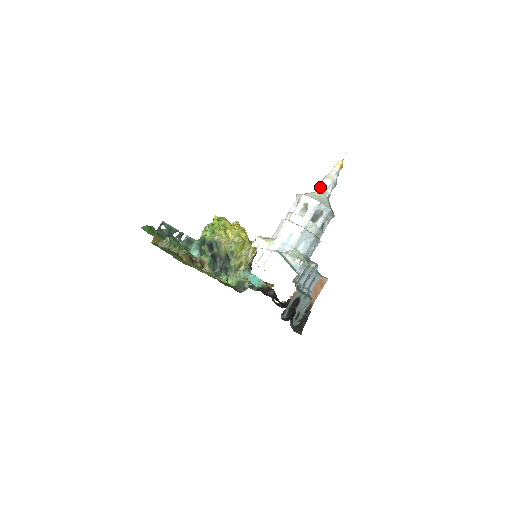
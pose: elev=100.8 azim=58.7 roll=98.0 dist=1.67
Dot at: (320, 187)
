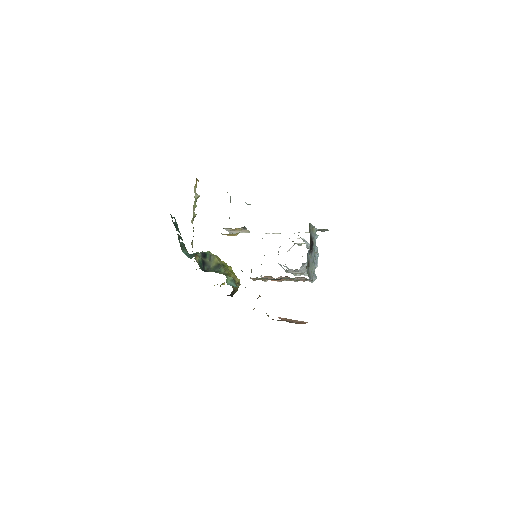
Dot at: occluded
